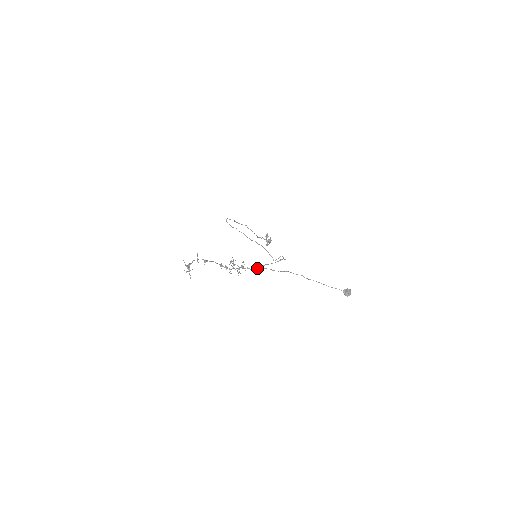
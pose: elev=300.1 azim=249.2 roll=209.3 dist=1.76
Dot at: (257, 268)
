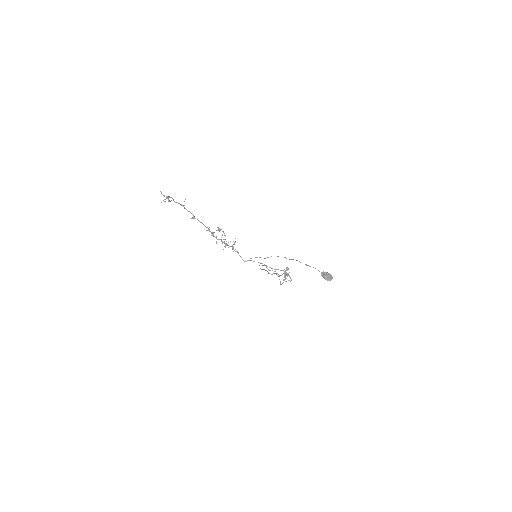
Dot at: (250, 260)
